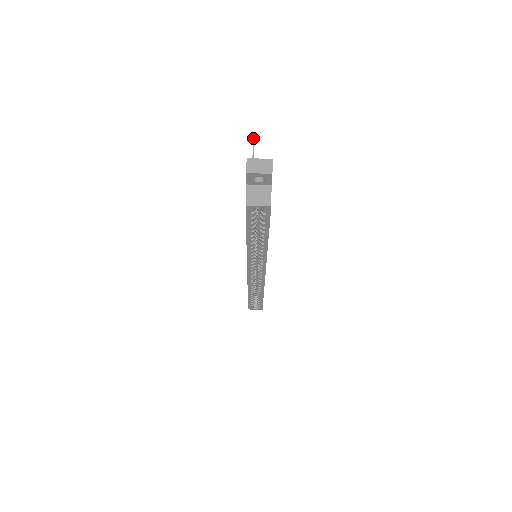
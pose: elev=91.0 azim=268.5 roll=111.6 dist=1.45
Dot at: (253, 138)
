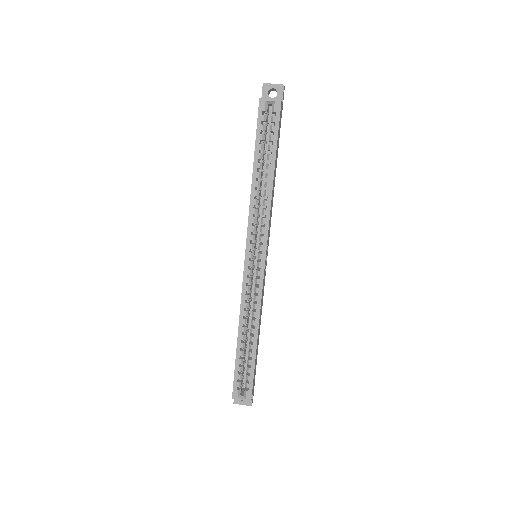
Dot at: occluded
